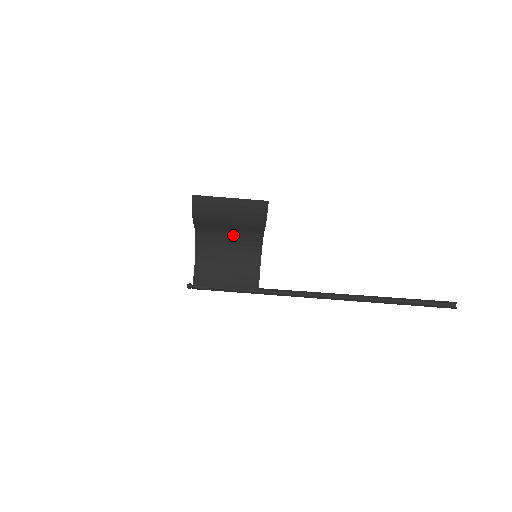
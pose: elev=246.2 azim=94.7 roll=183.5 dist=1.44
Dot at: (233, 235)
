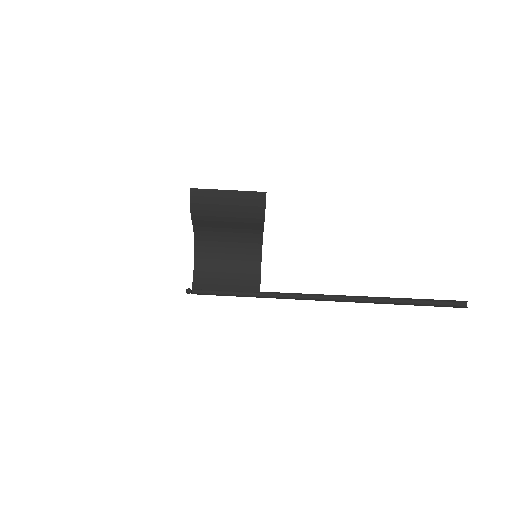
Dot at: (232, 236)
